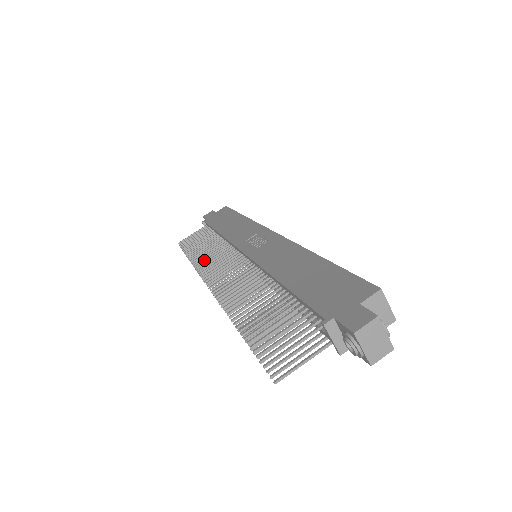
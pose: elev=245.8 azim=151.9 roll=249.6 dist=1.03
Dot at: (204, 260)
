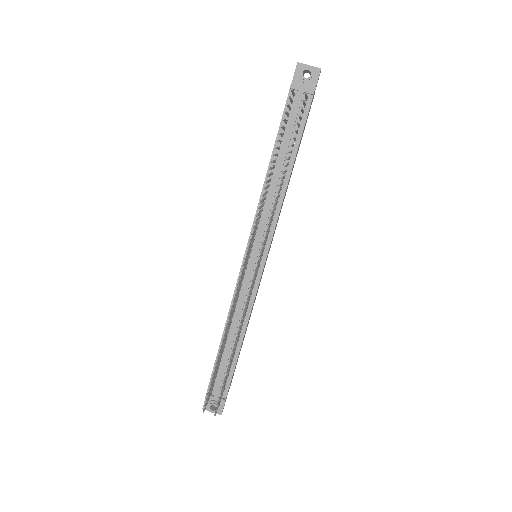
Dot at: (231, 309)
